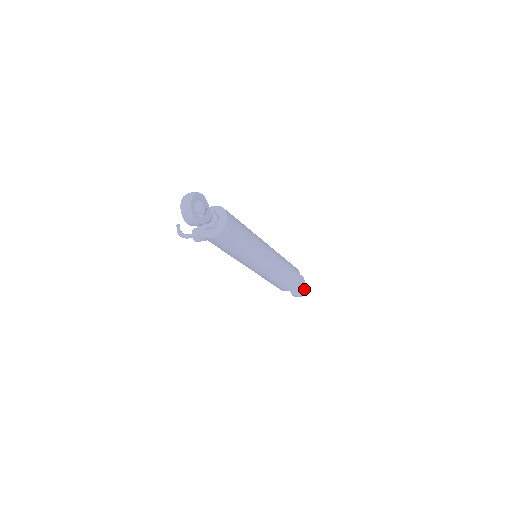
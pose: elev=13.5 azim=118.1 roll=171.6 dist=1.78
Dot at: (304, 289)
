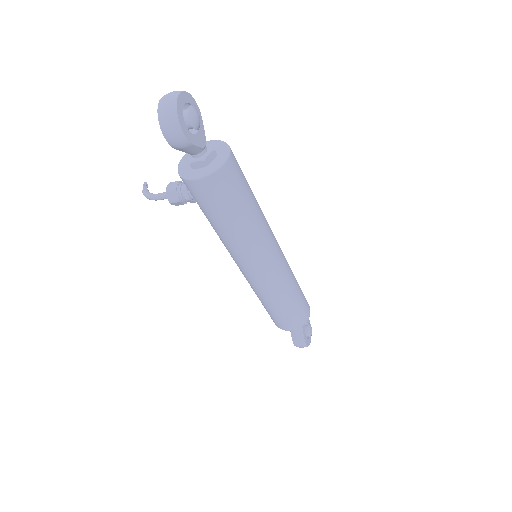
Dot at: (310, 337)
